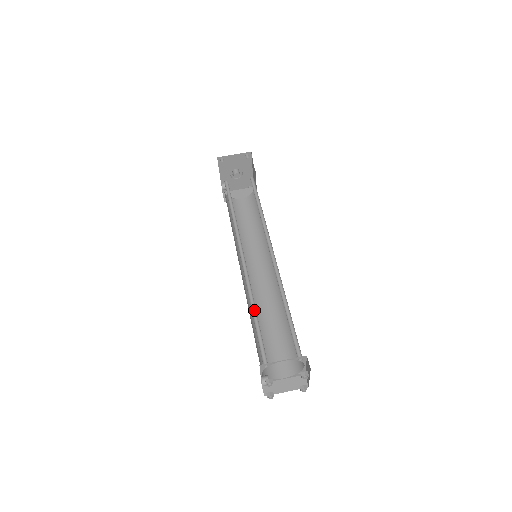
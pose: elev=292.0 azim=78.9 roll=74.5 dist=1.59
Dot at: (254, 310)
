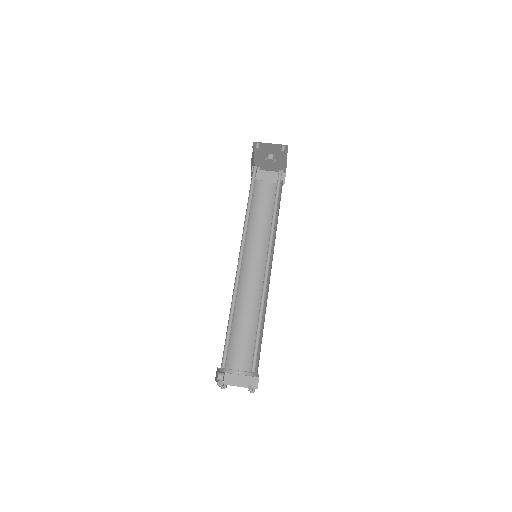
Dot at: (232, 313)
